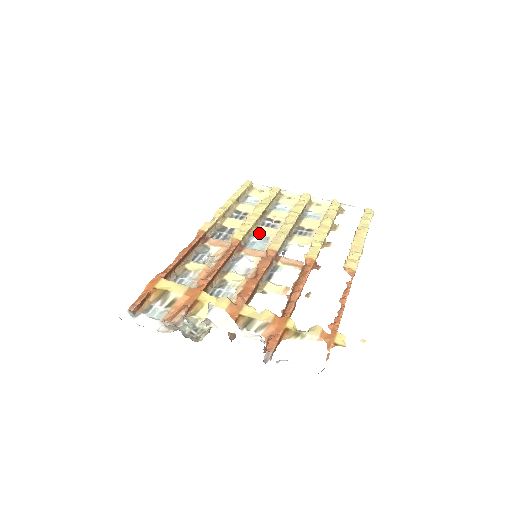
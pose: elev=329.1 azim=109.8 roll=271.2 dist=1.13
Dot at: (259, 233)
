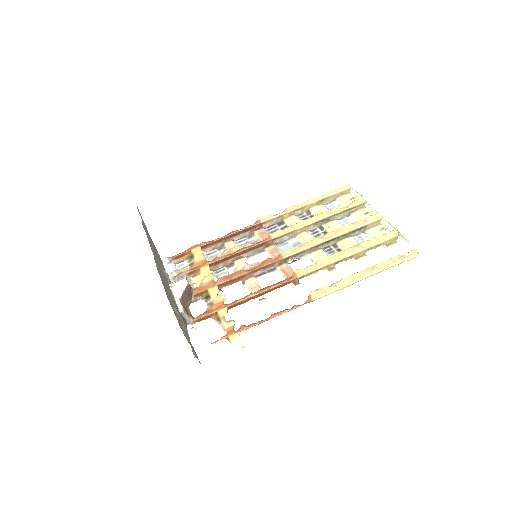
Dot at: (298, 237)
